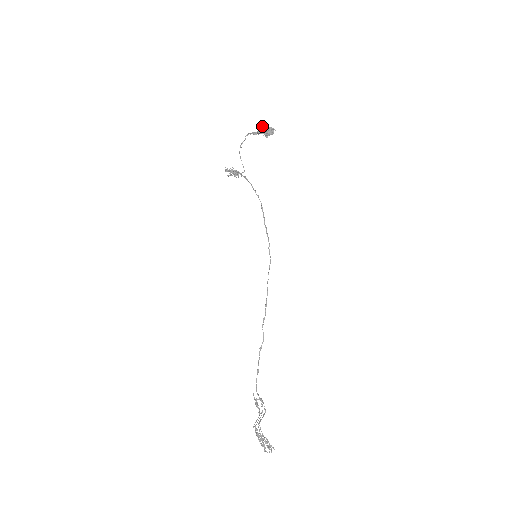
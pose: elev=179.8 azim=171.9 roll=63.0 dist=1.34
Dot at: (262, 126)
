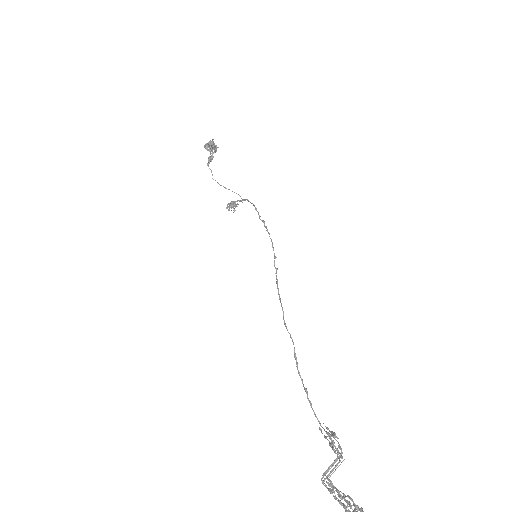
Dot at: occluded
